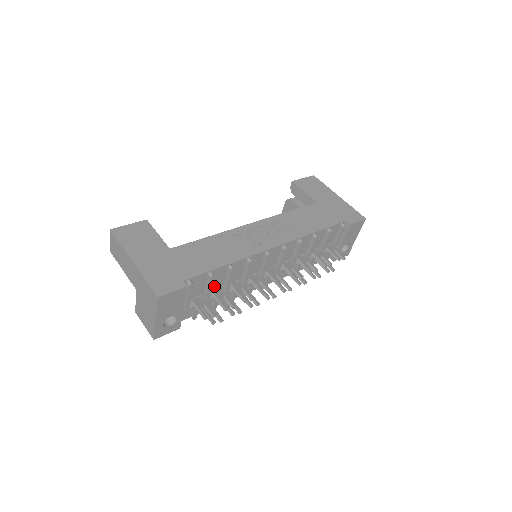
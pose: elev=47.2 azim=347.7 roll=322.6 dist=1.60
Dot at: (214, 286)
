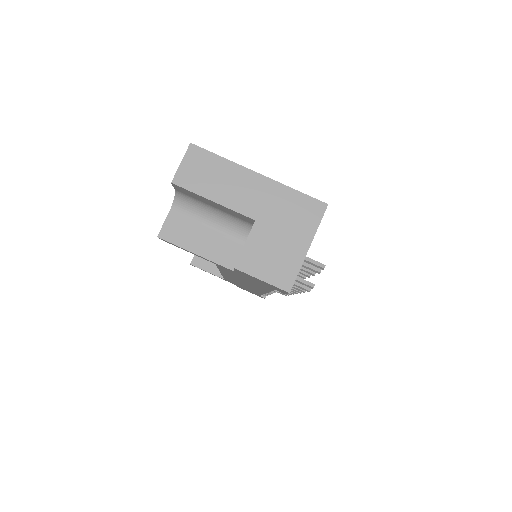
Dot at: occluded
